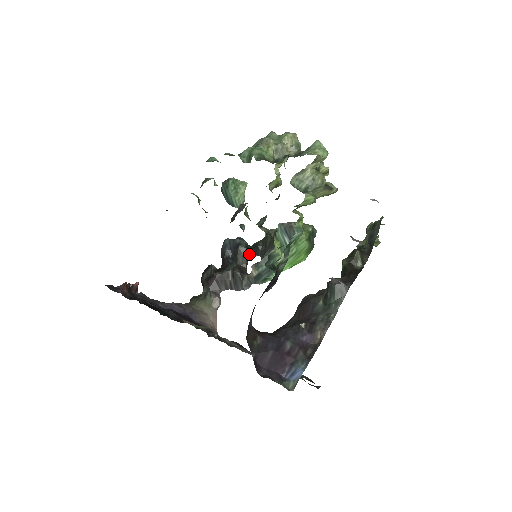
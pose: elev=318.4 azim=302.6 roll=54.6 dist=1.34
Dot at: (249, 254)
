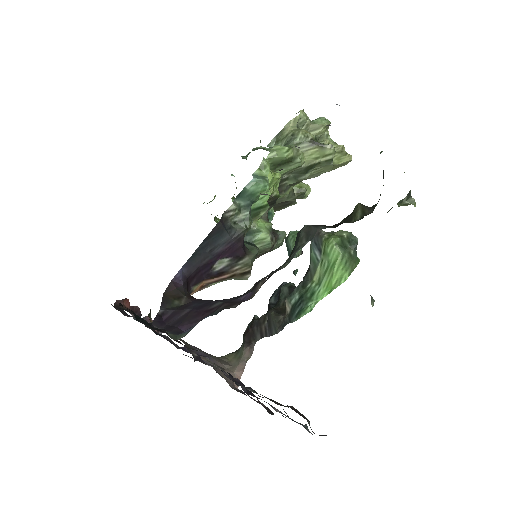
Dot at: occluded
